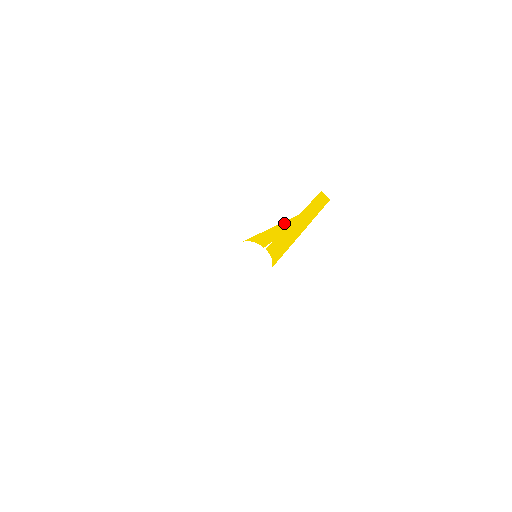
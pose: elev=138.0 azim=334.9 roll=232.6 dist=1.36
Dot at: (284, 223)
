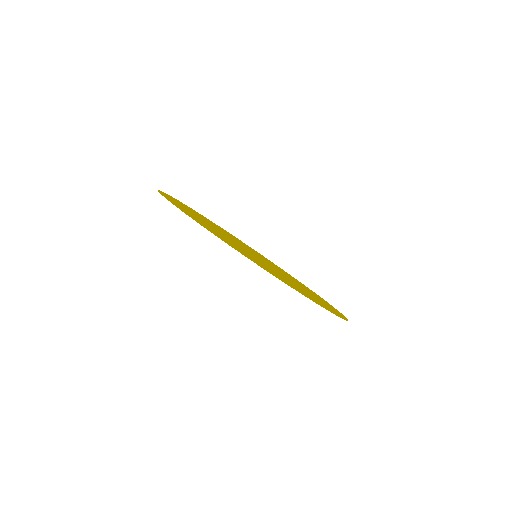
Dot at: (279, 275)
